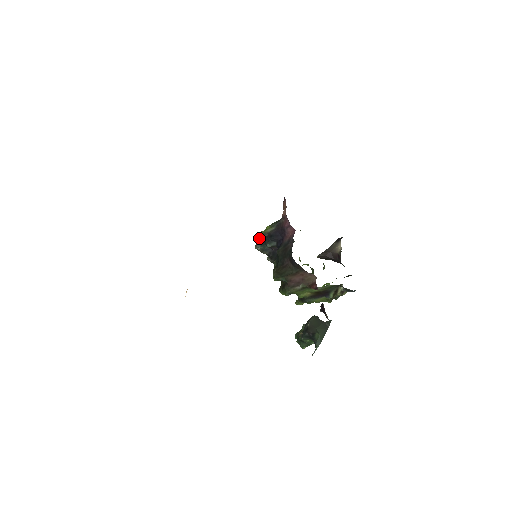
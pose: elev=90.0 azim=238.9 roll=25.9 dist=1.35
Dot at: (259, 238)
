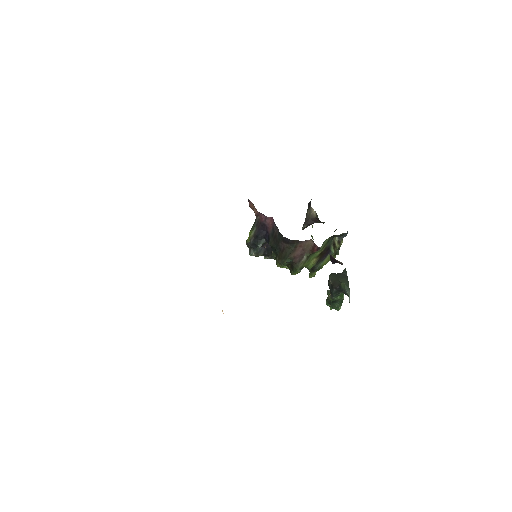
Dot at: (248, 246)
